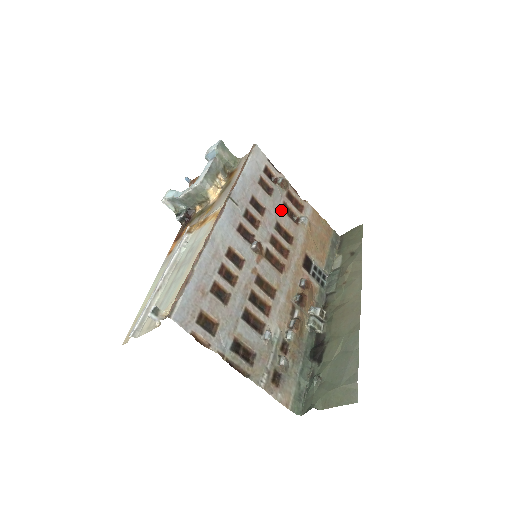
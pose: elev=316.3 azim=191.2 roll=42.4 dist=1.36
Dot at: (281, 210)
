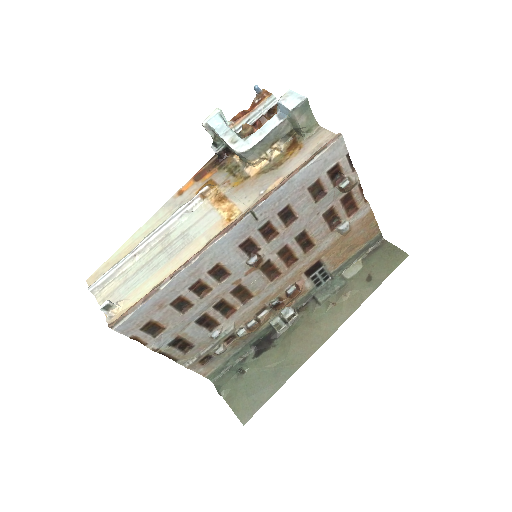
Dot at: (320, 217)
